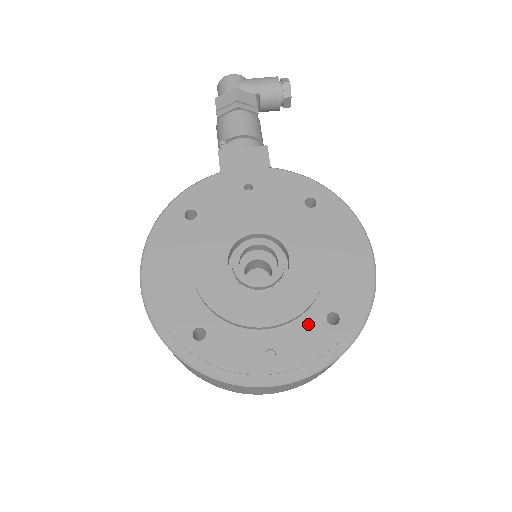
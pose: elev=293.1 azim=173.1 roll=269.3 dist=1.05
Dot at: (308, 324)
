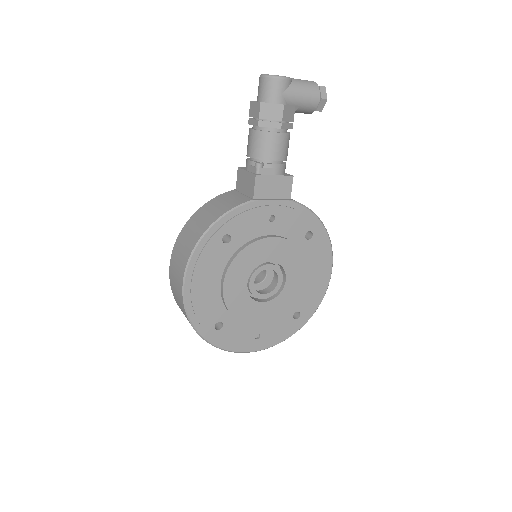
Dot at: (283, 319)
